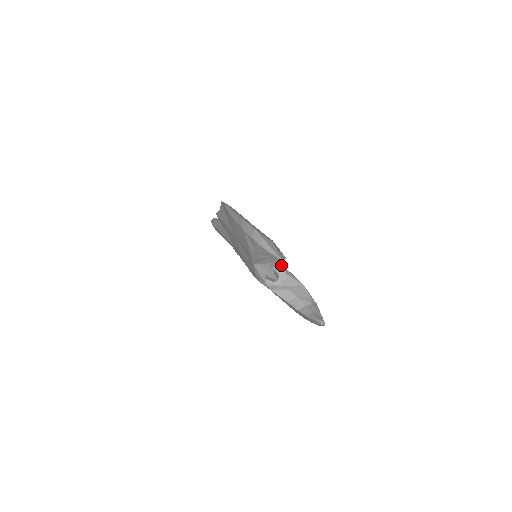
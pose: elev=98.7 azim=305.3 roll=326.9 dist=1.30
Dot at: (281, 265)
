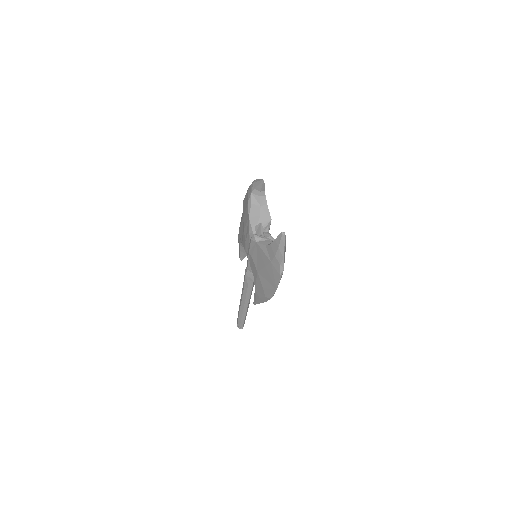
Dot at: (268, 232)
